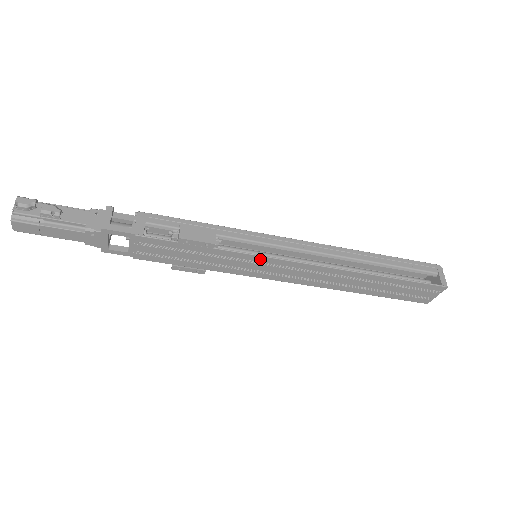
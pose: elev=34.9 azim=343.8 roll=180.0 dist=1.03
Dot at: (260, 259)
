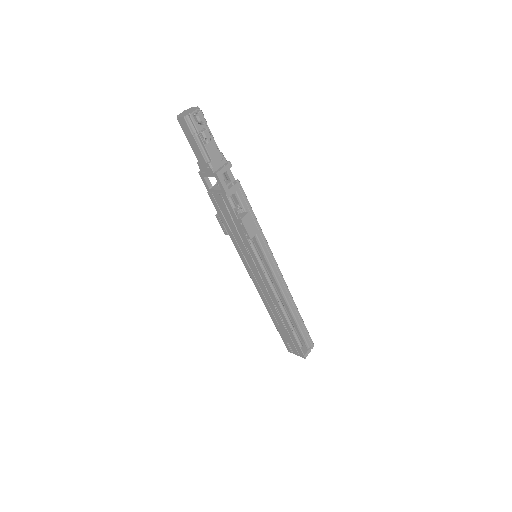
Dot at: (257, 264)
